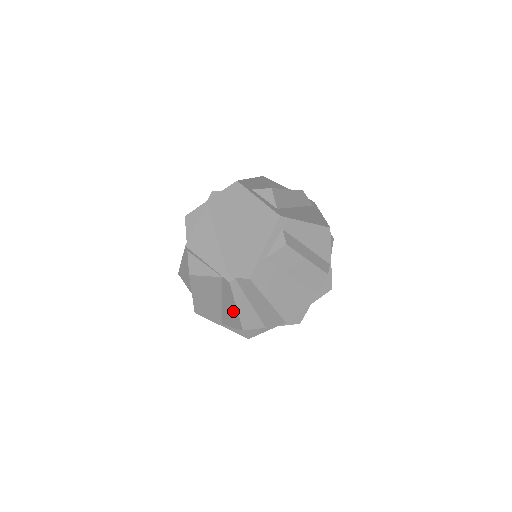
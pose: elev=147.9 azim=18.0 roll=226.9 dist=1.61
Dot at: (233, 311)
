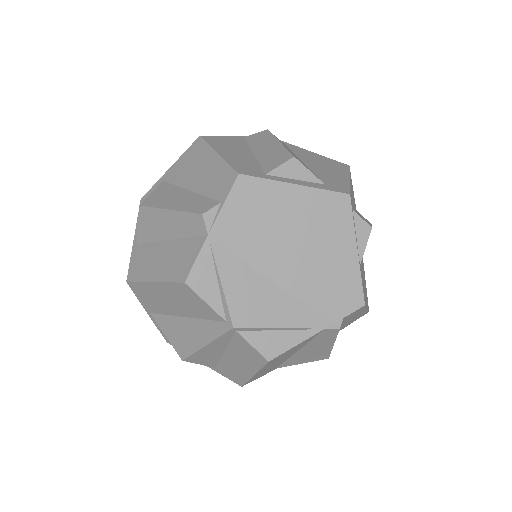
Dot at: (321, 351)
